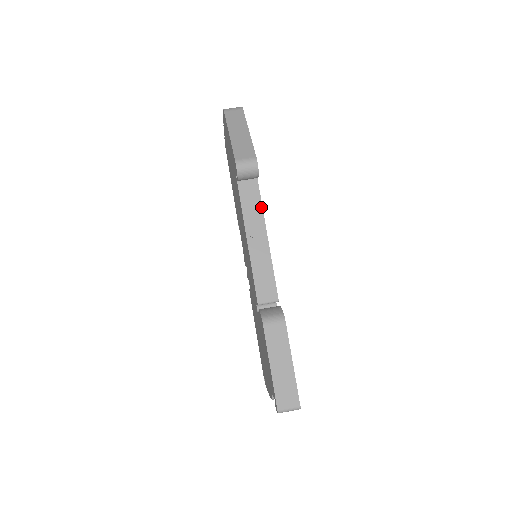
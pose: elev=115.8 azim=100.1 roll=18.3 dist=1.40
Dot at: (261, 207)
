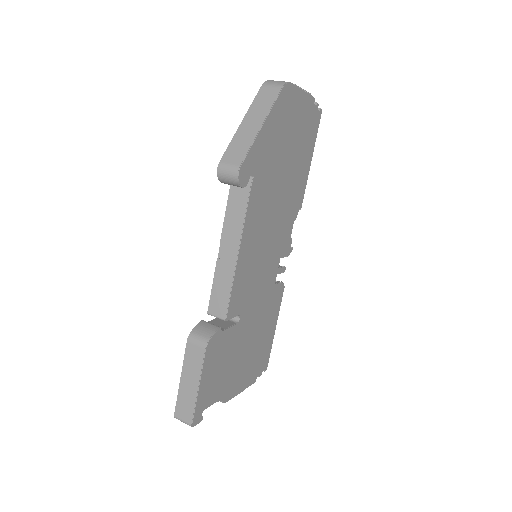
Dot at: (243, 219)
